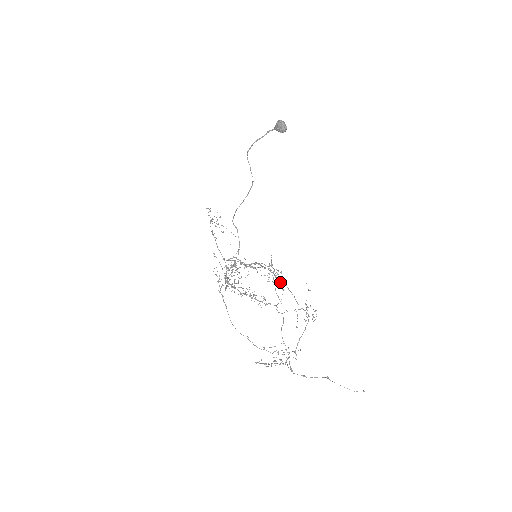
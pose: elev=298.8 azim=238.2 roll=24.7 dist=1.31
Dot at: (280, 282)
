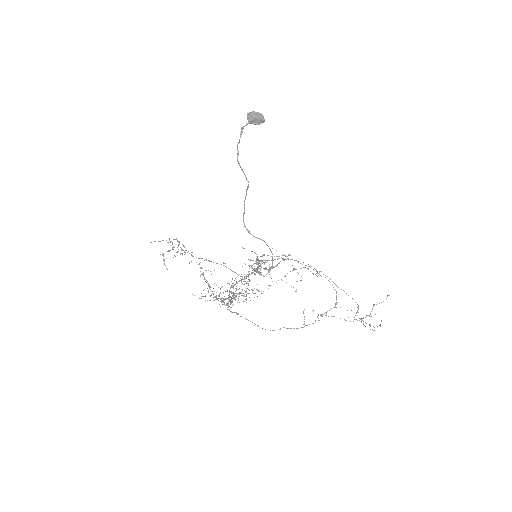
Dot at: occluded
